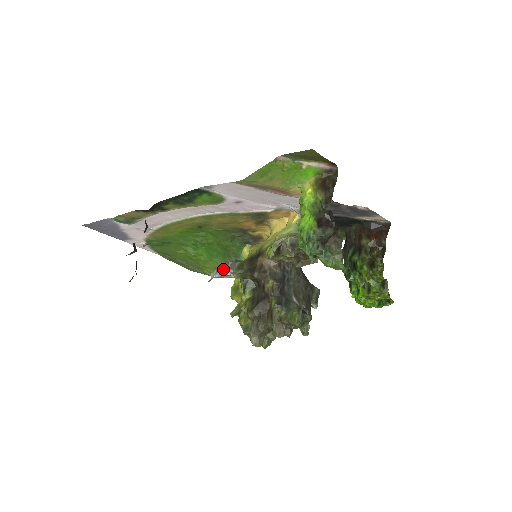
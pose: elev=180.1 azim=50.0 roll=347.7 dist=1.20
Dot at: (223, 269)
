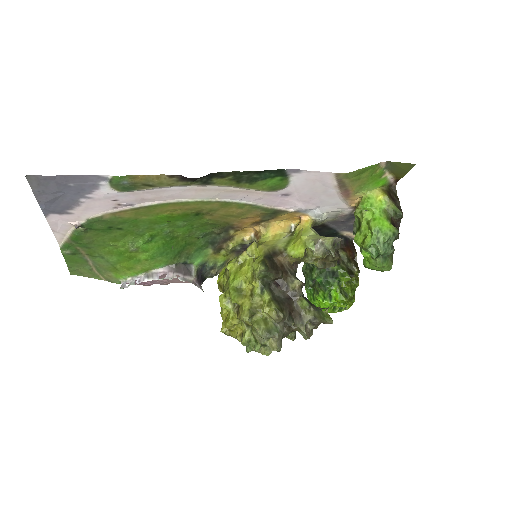
Dot at: (165, 271)
